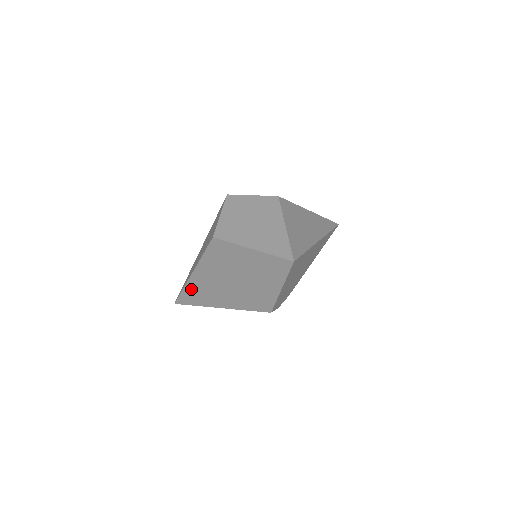
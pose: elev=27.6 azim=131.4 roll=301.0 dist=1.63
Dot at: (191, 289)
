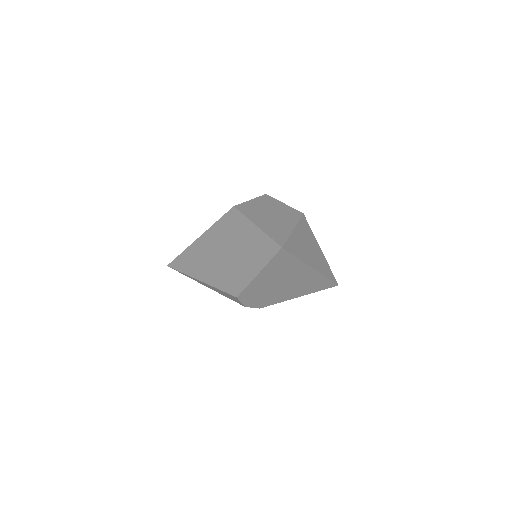
Dot at: (188, 254)
